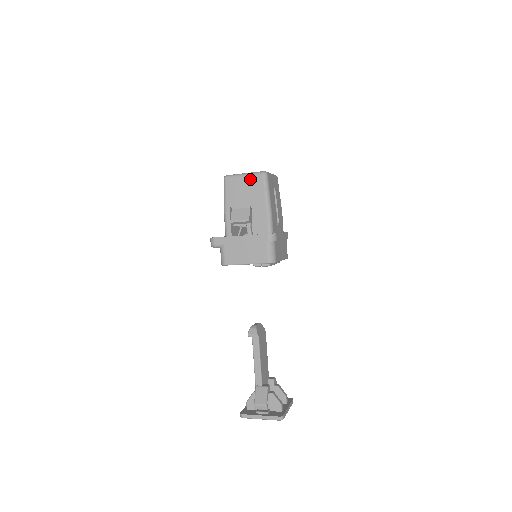
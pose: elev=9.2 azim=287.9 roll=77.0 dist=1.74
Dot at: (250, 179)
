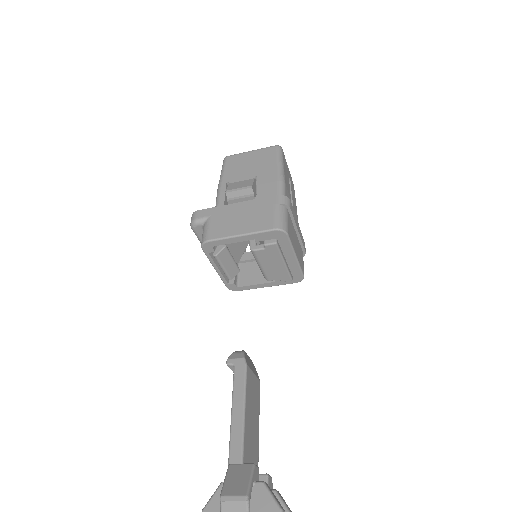
Dot at: (258, 153)
